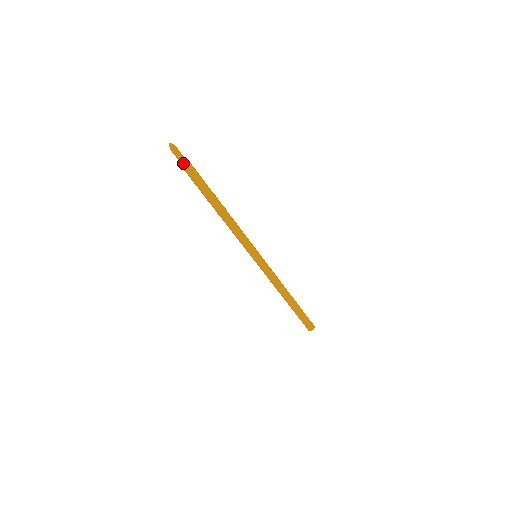
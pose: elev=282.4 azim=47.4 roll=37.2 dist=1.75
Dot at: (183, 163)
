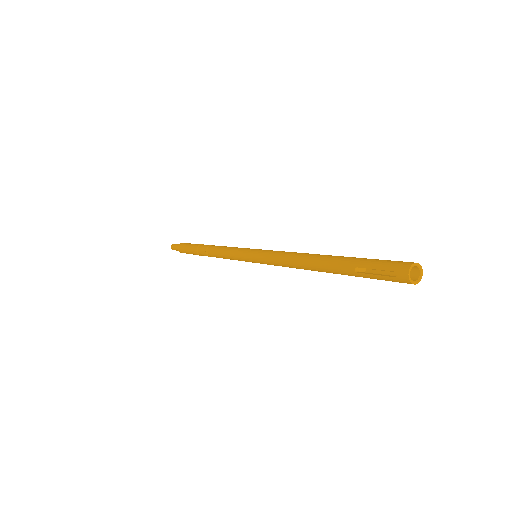
Dot at: occluded
